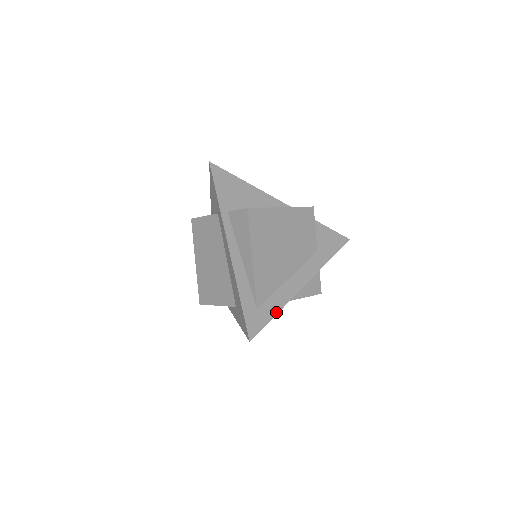
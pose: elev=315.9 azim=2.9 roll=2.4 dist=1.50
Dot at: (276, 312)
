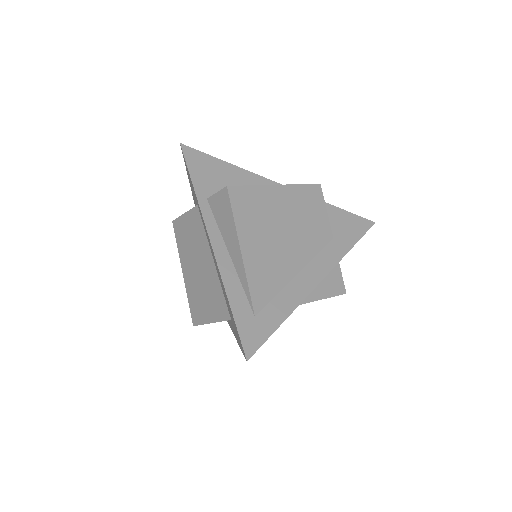
Dot at: (282, 319)
